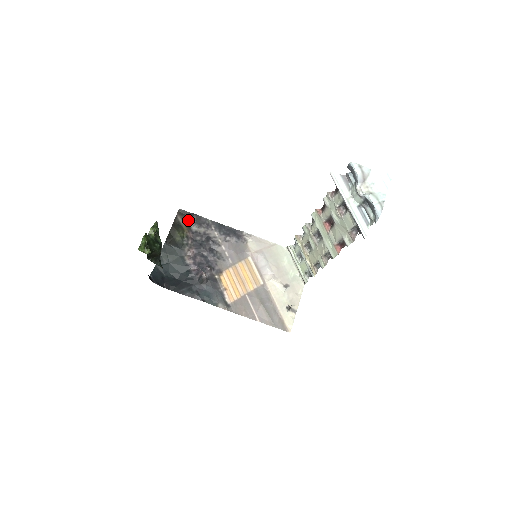
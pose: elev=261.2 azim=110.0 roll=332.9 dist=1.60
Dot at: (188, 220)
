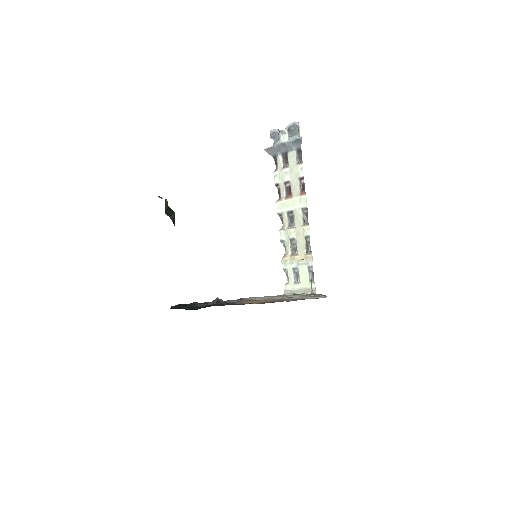
Dot at: occluded
